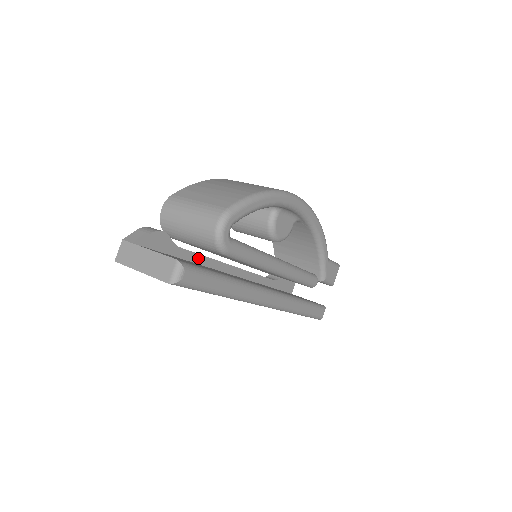
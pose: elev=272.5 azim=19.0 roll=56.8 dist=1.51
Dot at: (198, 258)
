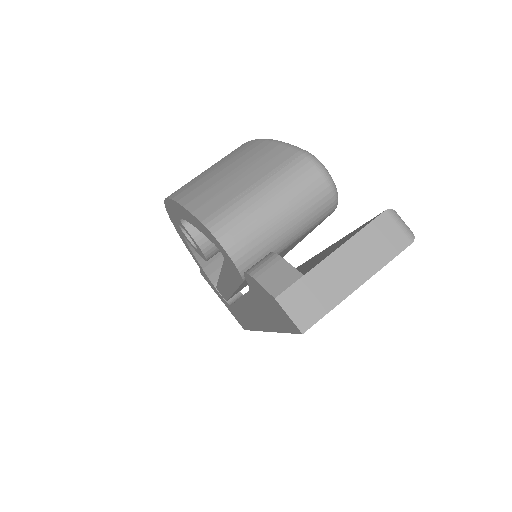
Dot at: occluded
